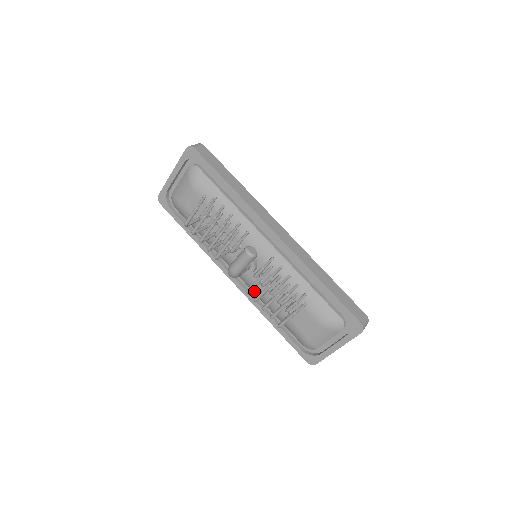
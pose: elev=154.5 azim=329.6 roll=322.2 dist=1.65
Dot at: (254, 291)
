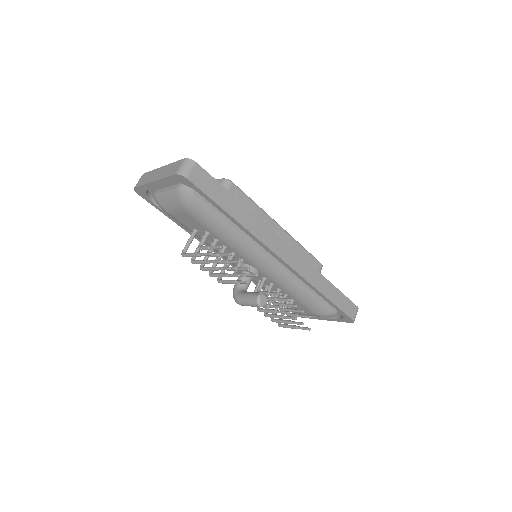
Dot at: occluded
